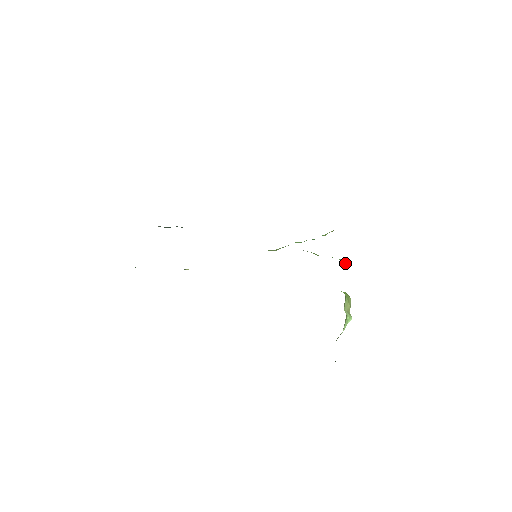
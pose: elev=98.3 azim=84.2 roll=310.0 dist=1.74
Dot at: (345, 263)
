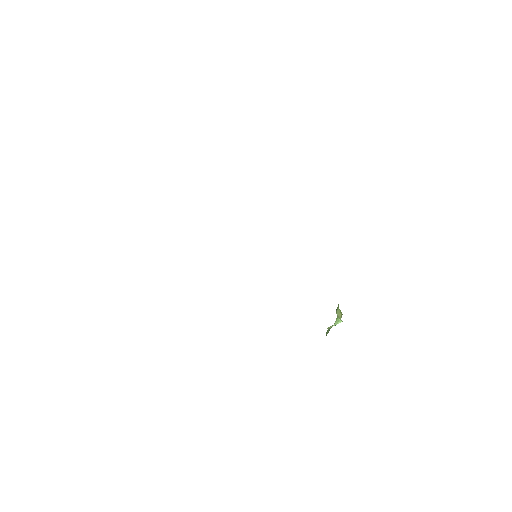
Dot at: occluded
